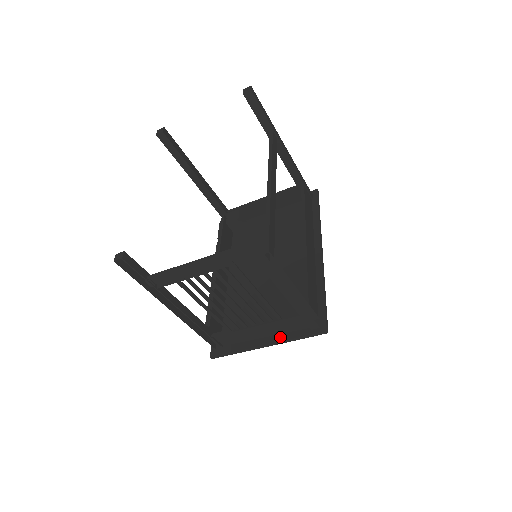
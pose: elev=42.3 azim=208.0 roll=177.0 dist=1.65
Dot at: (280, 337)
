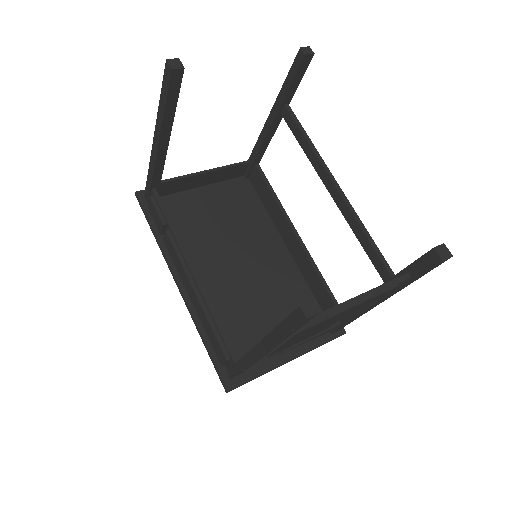
Dot at: (304, 348)
